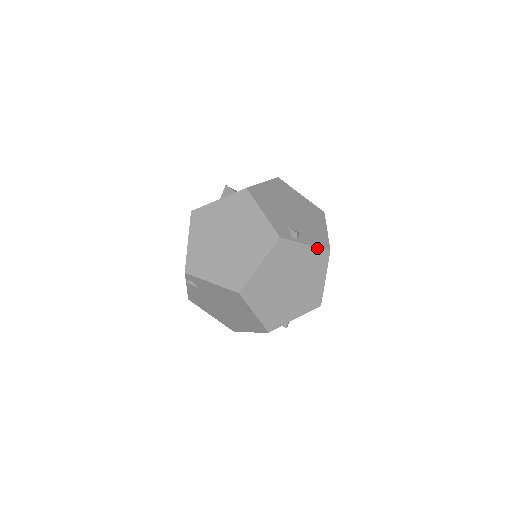
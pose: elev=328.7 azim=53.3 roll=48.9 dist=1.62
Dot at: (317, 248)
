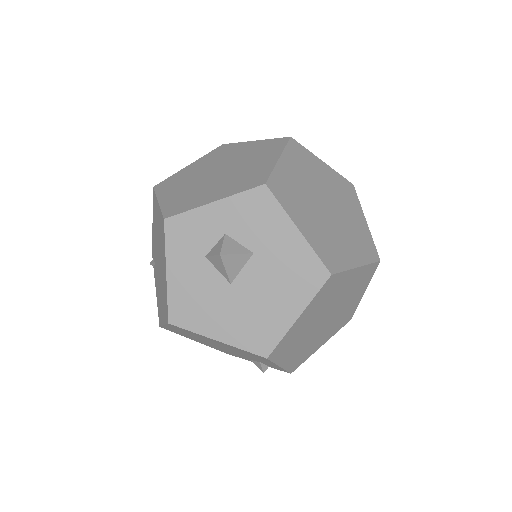
Dot at: (270, 140)
